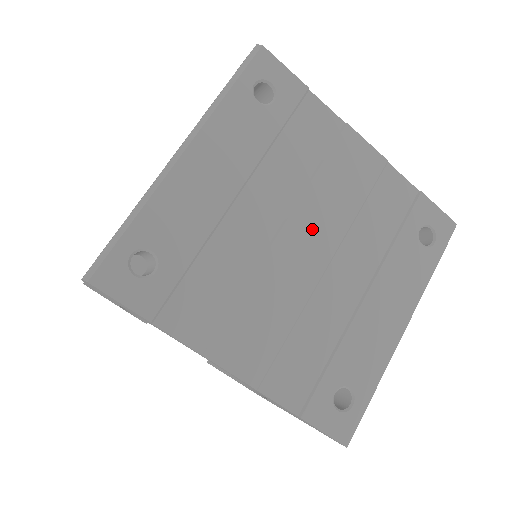
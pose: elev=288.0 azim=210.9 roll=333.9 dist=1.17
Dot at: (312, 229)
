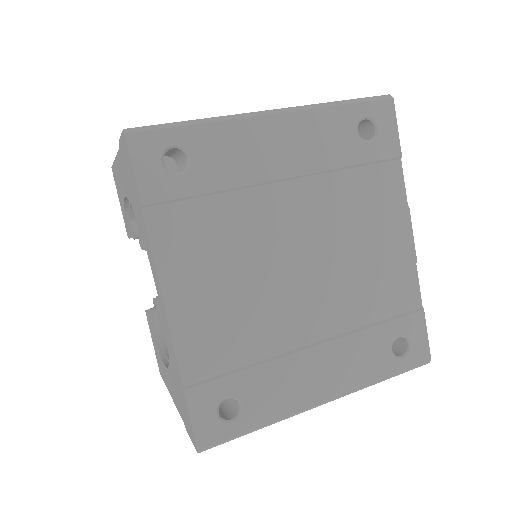
Dot at: (319, 256)
